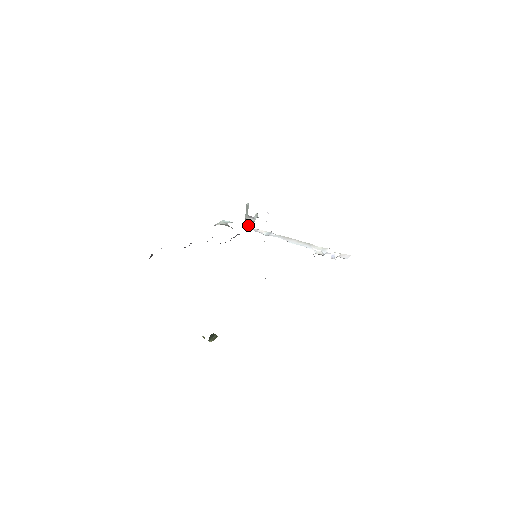
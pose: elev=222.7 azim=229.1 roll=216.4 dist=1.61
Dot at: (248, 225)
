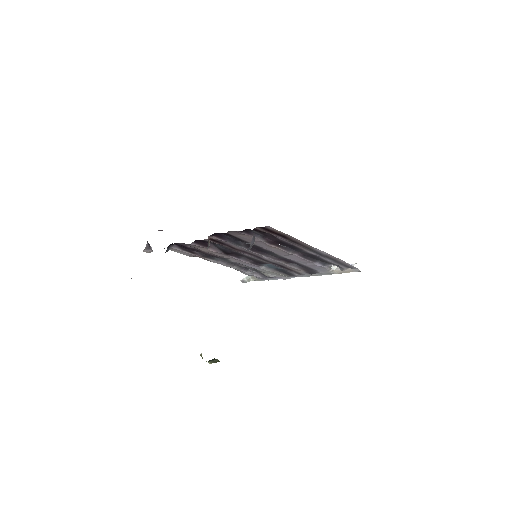
Dot at: occluded
